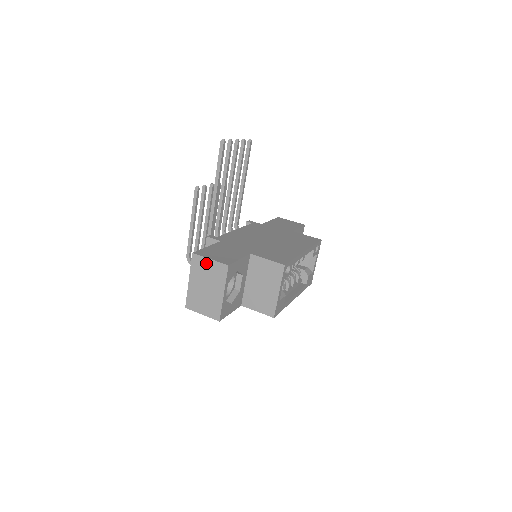
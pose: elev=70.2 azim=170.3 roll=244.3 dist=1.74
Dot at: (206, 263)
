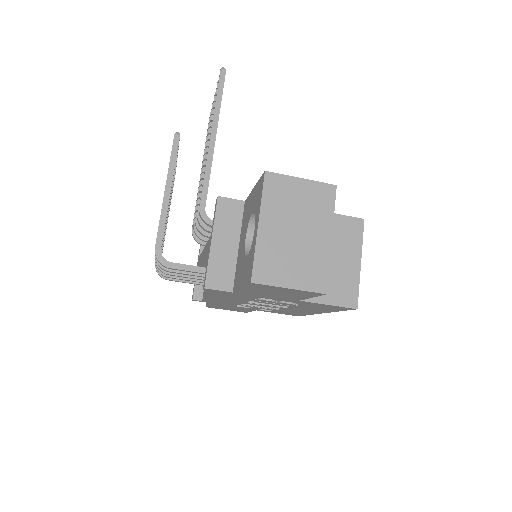
Dot at: (294, 186)
